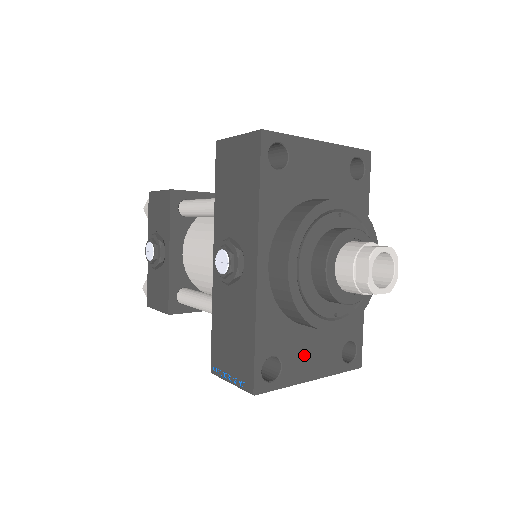
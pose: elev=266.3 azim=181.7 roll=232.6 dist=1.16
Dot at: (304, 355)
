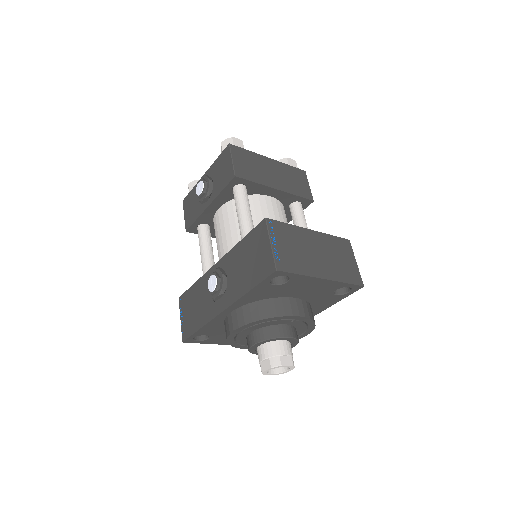
Dot at: occluded
